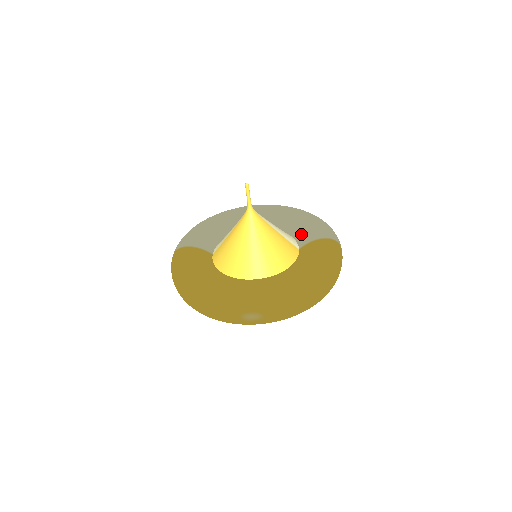
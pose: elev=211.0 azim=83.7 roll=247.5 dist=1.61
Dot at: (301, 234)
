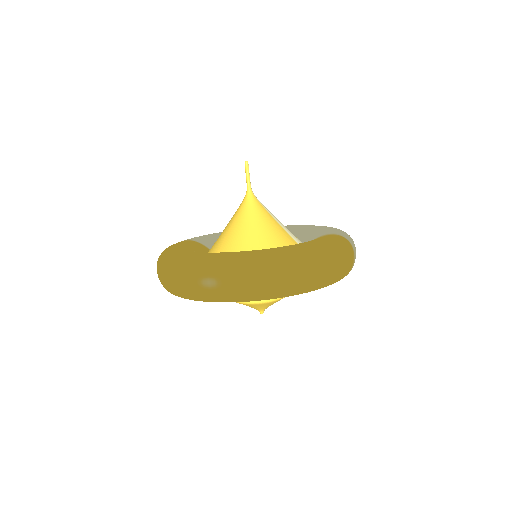
Dot at: (312, 238)
